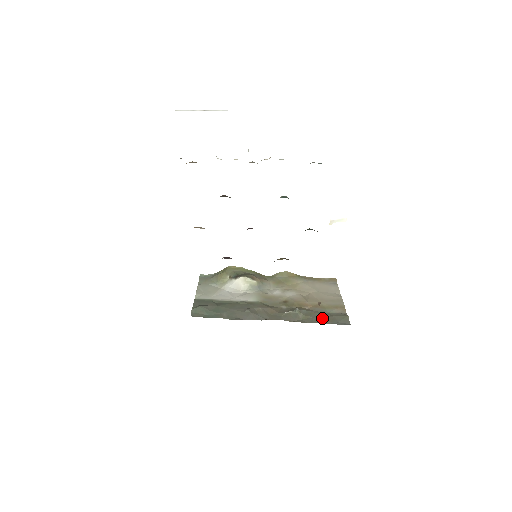
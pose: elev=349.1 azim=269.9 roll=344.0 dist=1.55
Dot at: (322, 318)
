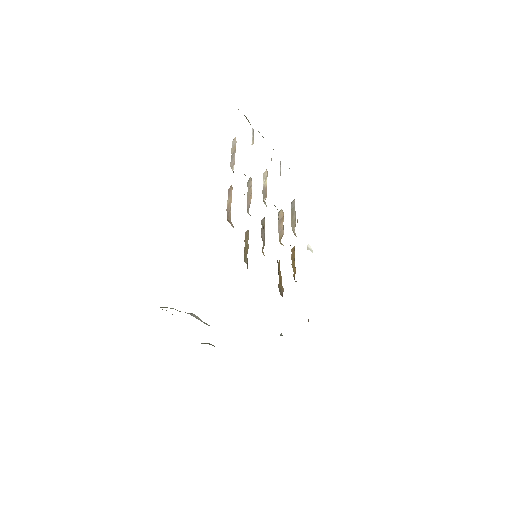
Dot at: occluded
